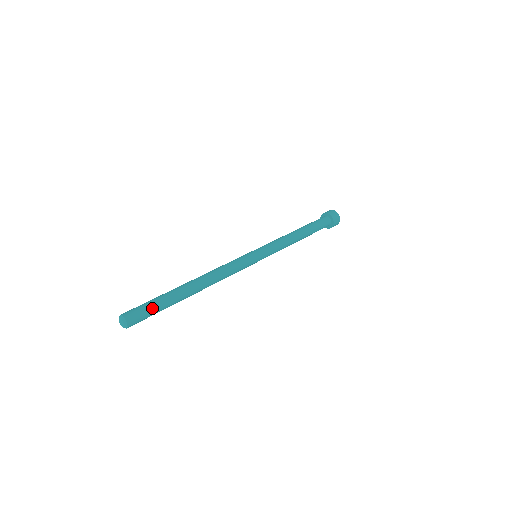
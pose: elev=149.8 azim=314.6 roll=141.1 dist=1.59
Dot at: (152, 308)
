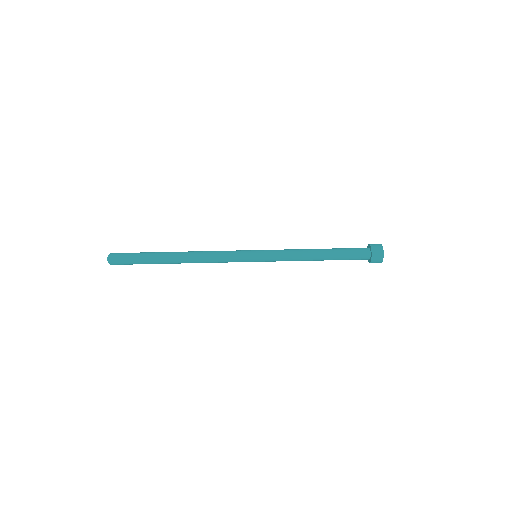
Dot at: occluded
